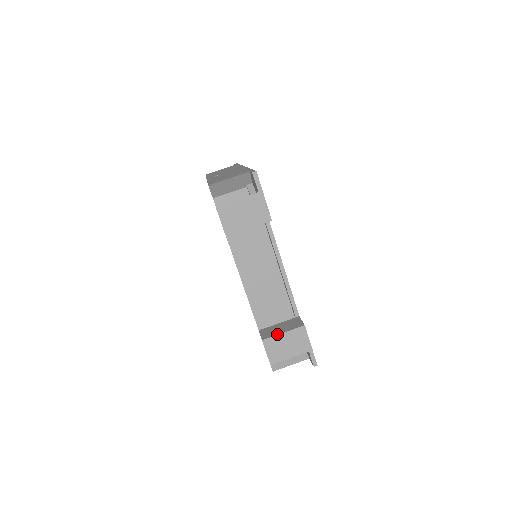
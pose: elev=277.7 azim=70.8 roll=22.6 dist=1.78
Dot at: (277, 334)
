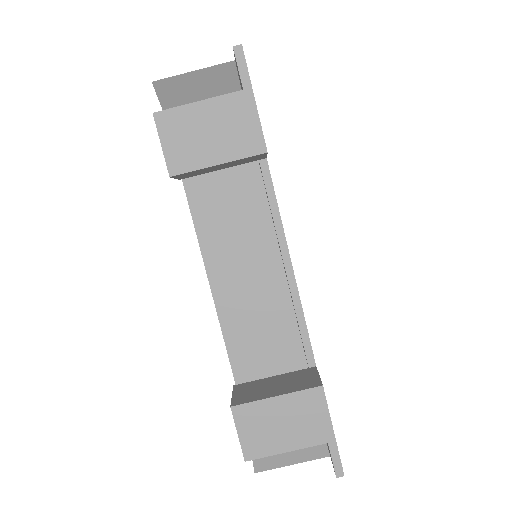
Dot at: (263, 397)
